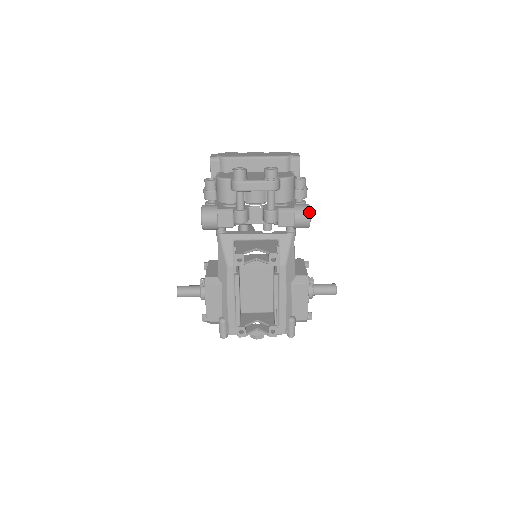
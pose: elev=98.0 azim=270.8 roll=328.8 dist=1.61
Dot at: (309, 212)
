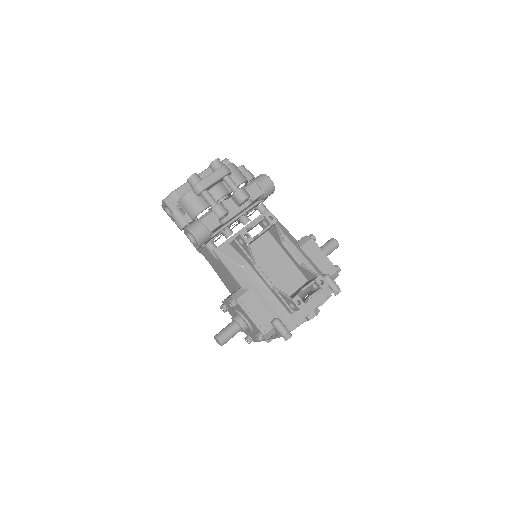
Dot at: (265, 175)
